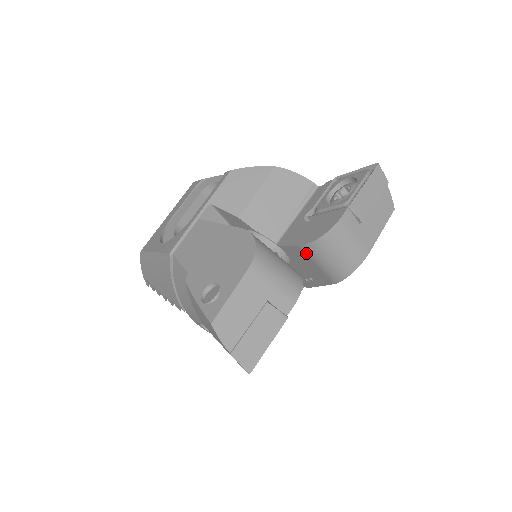
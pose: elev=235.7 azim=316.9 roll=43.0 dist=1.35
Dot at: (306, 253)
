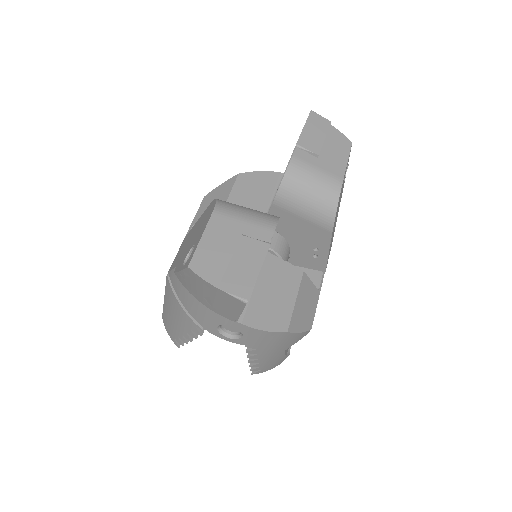
Dot at: (283, 208)
